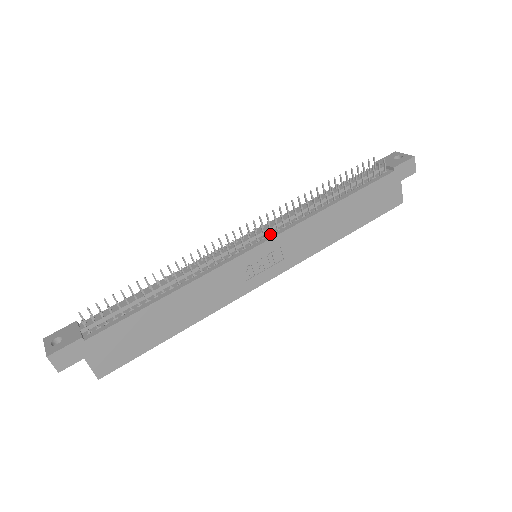
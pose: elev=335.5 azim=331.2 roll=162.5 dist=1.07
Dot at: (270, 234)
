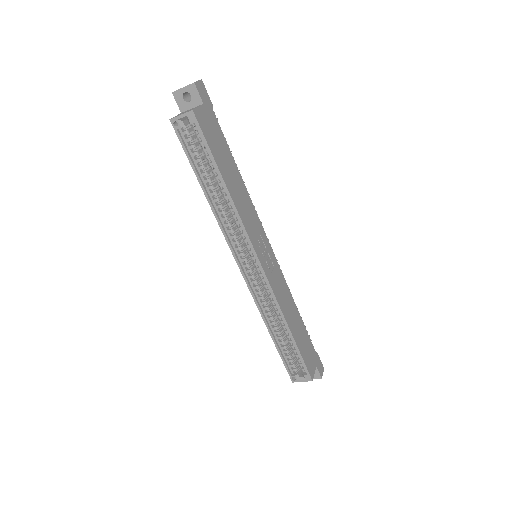
Dot at: occluded
